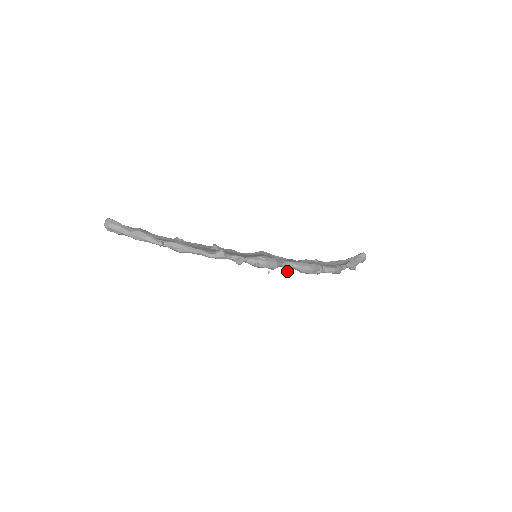
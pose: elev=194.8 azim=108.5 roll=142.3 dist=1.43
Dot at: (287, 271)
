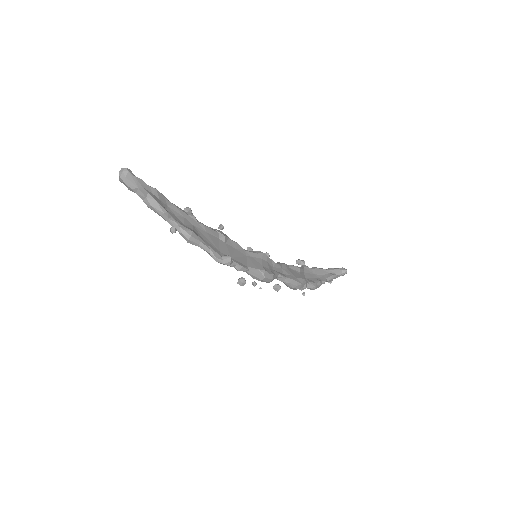
Dot at: (277, 291)
